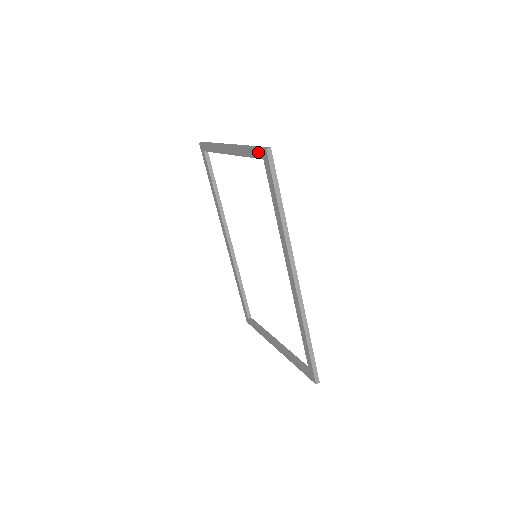
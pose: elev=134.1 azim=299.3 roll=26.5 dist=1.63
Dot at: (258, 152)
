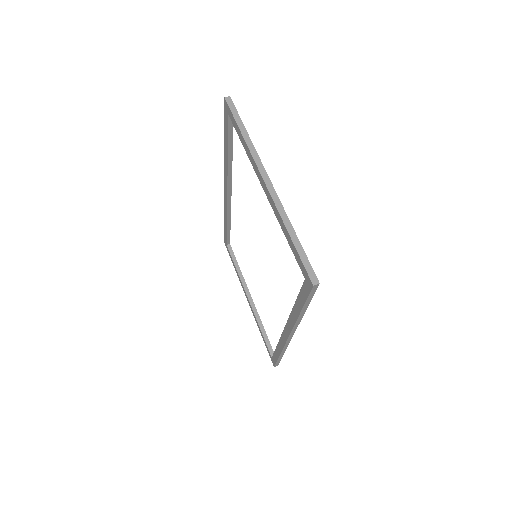
Dot at: (302, 266)
